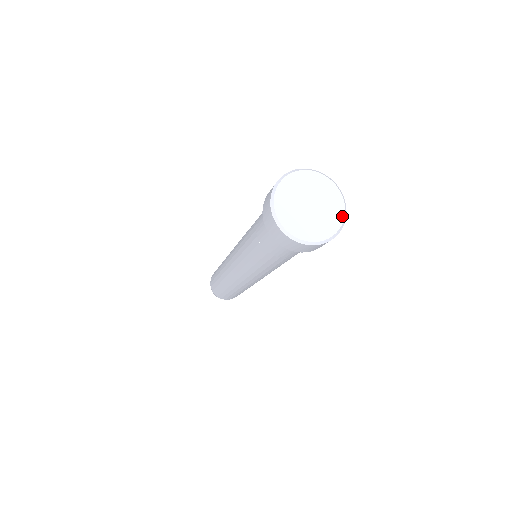
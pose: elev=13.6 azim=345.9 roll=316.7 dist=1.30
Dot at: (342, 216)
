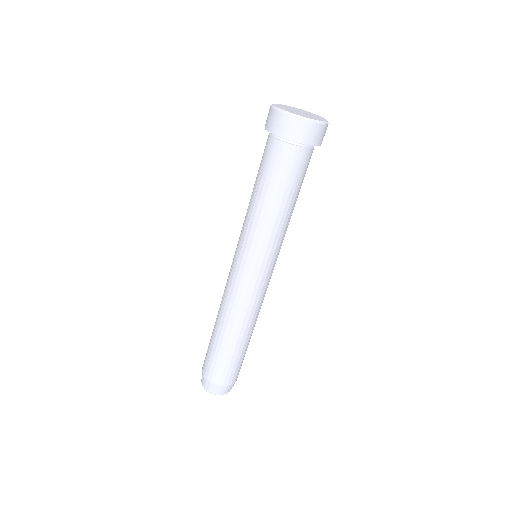
Dot at: (324, 120)
